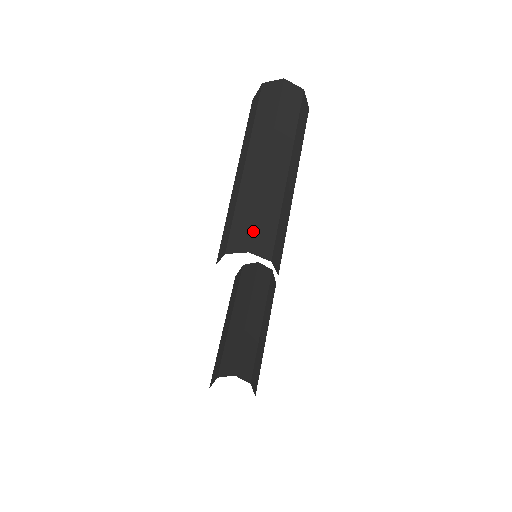
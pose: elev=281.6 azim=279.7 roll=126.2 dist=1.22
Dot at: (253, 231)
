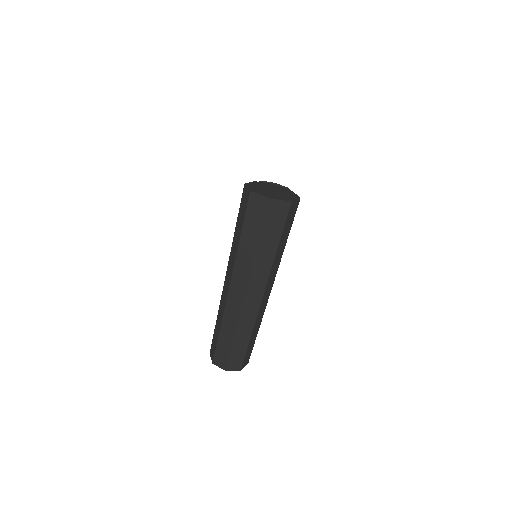
Dot at: (229, 358)
